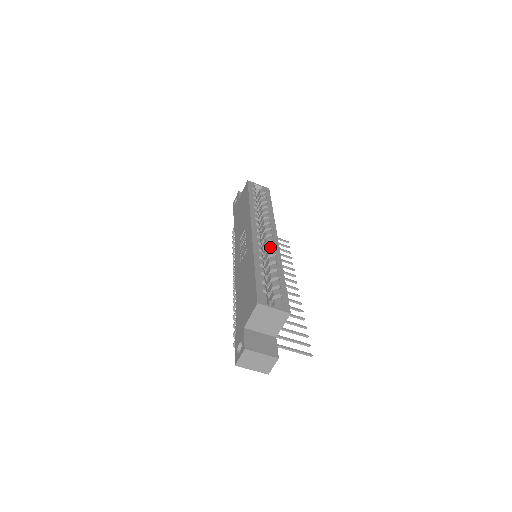
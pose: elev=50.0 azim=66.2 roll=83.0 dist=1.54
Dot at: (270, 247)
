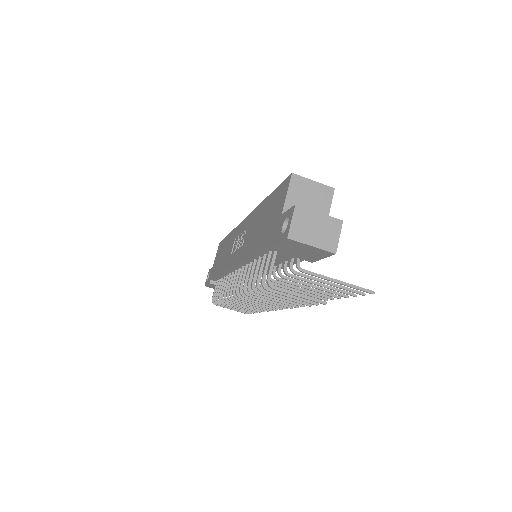
Dot at: occluded
